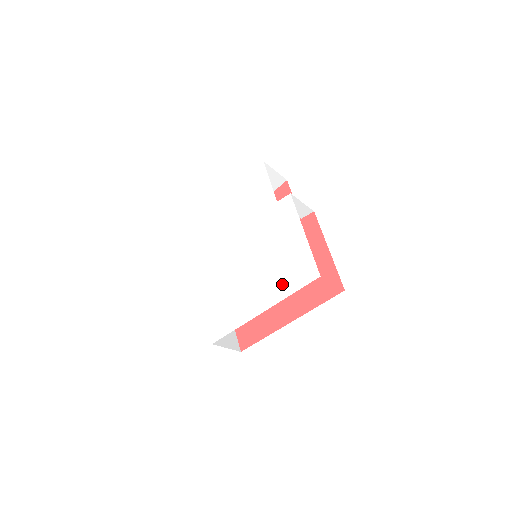
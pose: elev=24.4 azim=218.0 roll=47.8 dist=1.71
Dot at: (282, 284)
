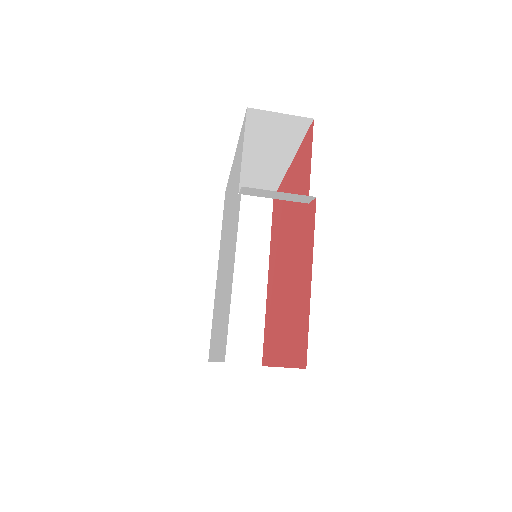
Dot at: (220, 338)
